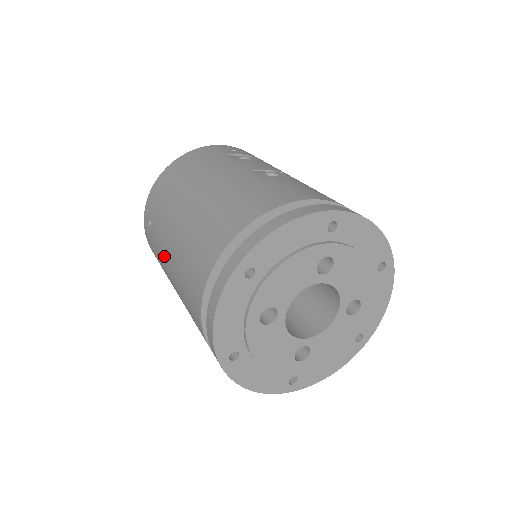
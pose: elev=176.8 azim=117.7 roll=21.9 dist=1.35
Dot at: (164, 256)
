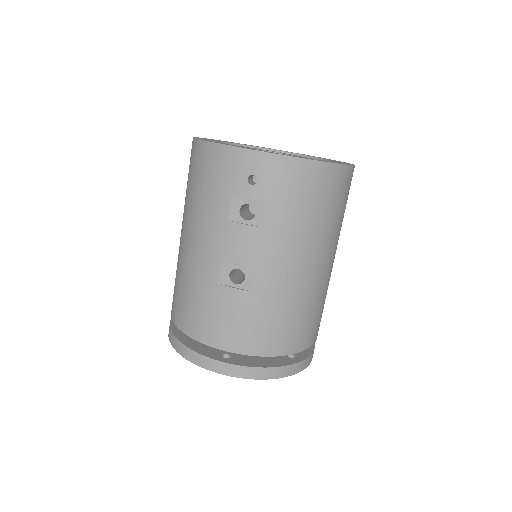
Dot at: occluded
